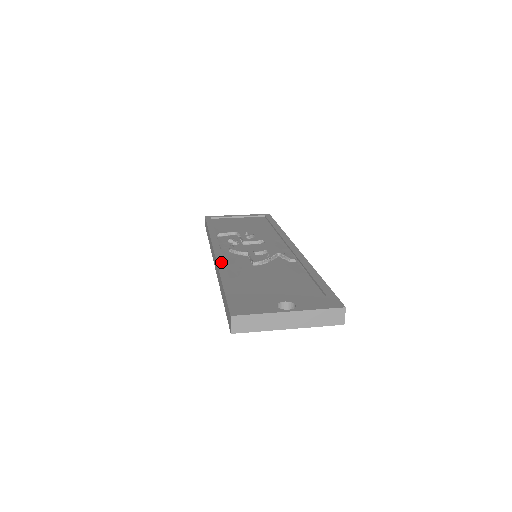
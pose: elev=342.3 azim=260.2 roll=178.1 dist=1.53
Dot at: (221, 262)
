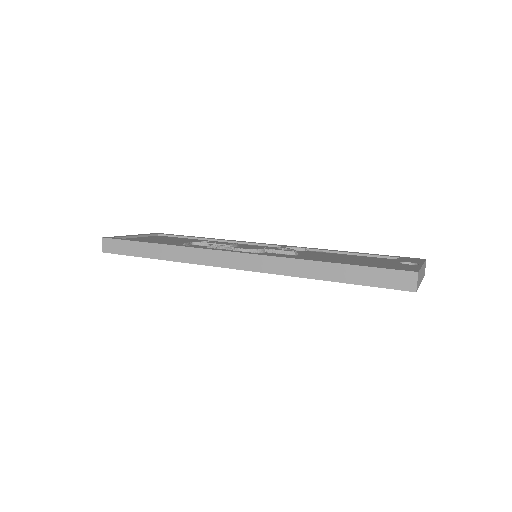
Dot at: (275, 255)
